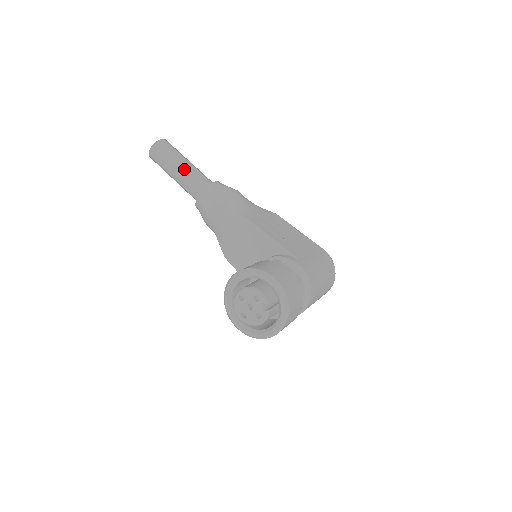
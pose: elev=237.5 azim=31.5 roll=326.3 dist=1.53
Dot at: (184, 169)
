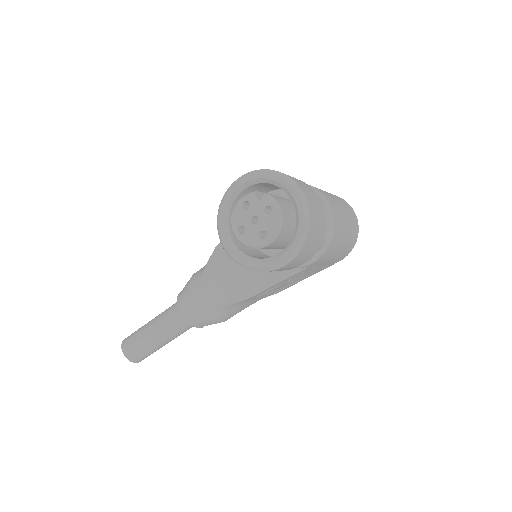
Dot at: (155, 321)
